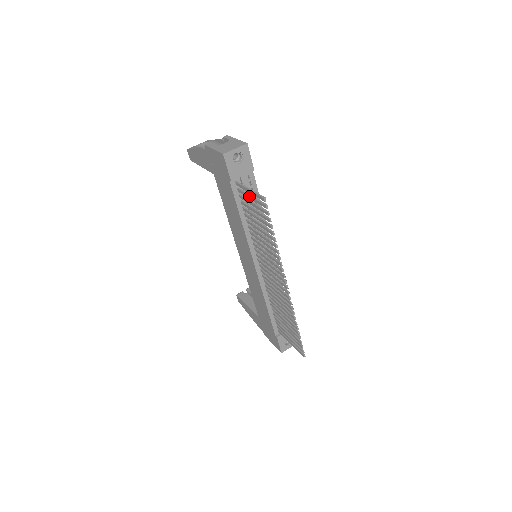
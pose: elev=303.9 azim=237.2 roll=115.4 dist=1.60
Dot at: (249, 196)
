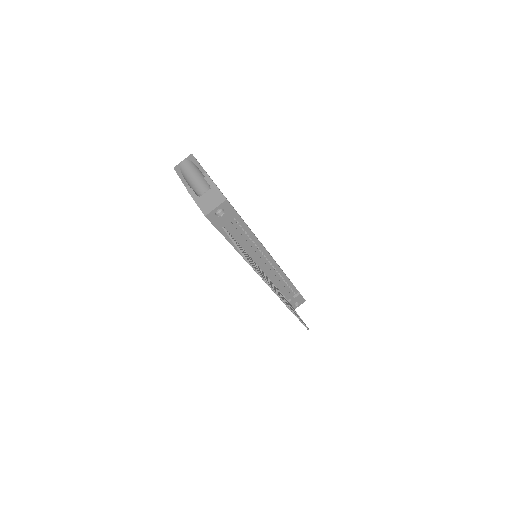
Dot at: occluded
